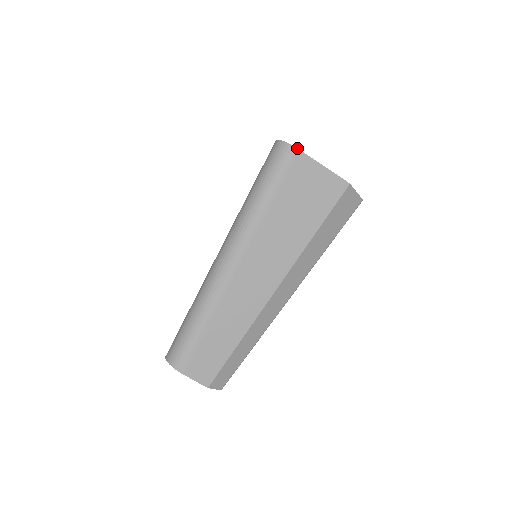
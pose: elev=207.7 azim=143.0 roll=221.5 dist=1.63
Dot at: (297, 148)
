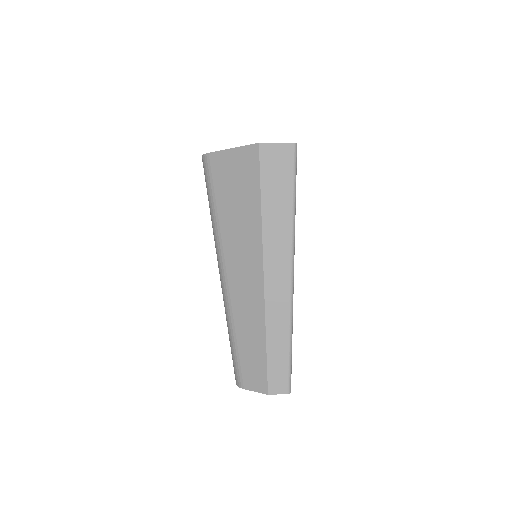
Dot at: (207, 153)
